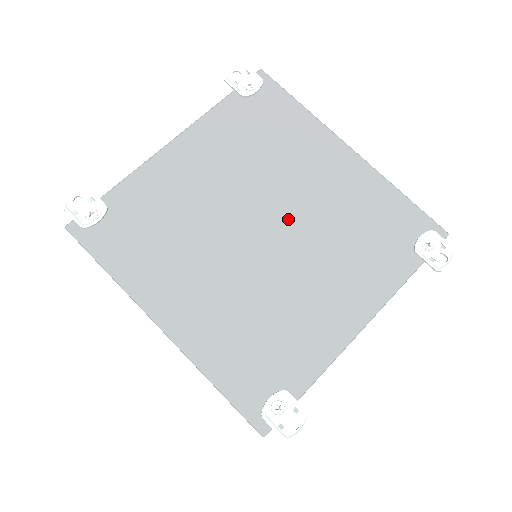
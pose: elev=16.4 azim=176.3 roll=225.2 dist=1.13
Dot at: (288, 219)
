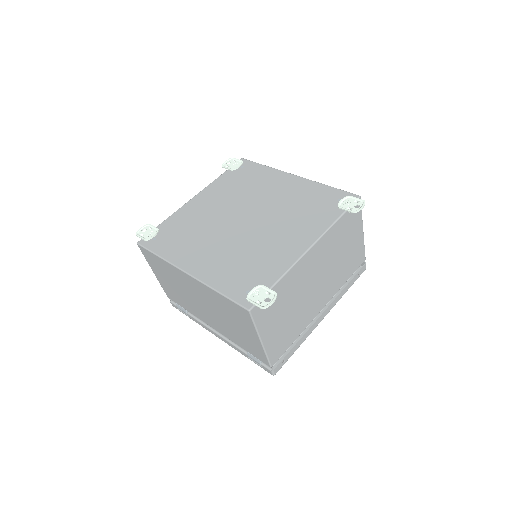
Dot at: (260, 212)
